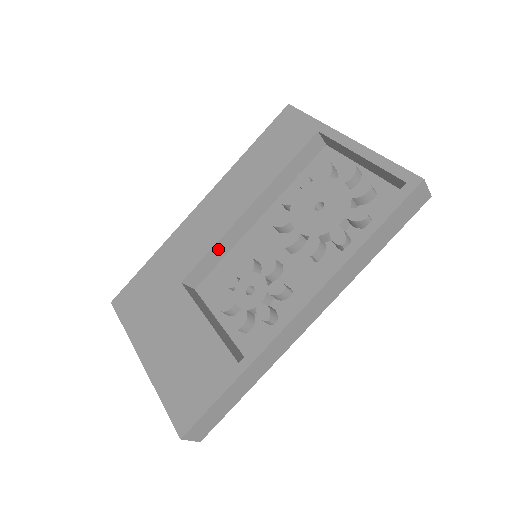
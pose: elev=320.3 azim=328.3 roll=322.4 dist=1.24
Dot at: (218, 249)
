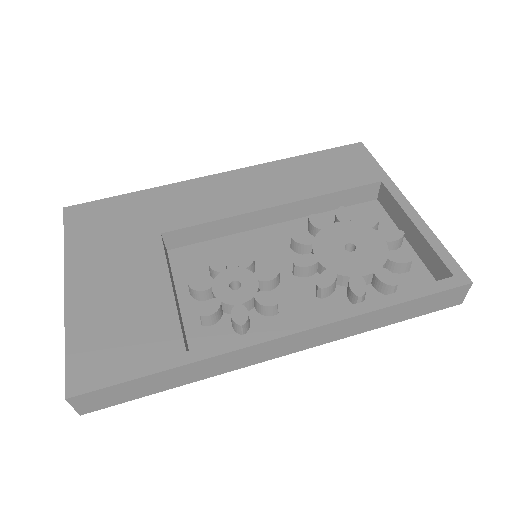
Dot at: (219, 226)
